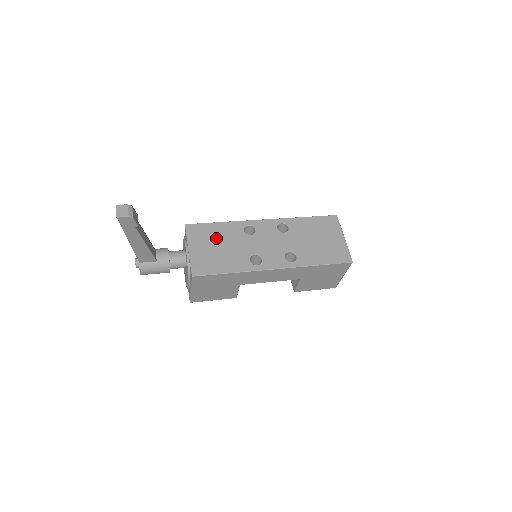
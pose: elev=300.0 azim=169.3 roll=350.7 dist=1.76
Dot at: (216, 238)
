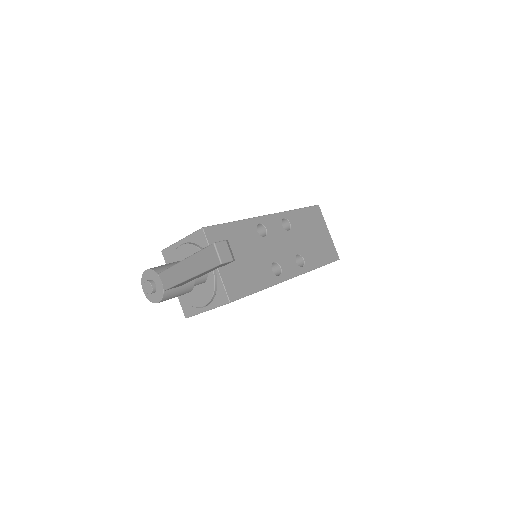
Dot at: (237, 245)
